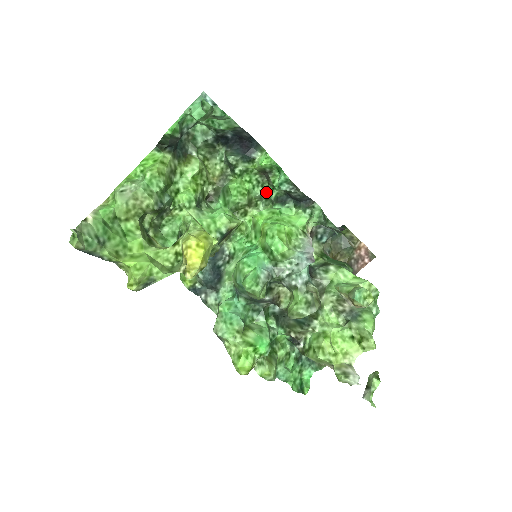
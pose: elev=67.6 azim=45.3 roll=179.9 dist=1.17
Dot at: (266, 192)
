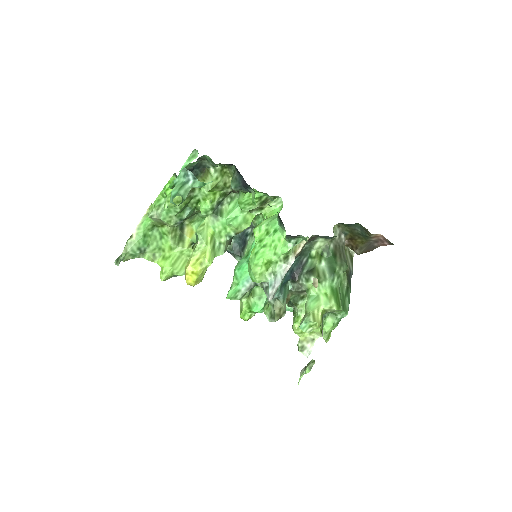
Dot at: (274, 201)
